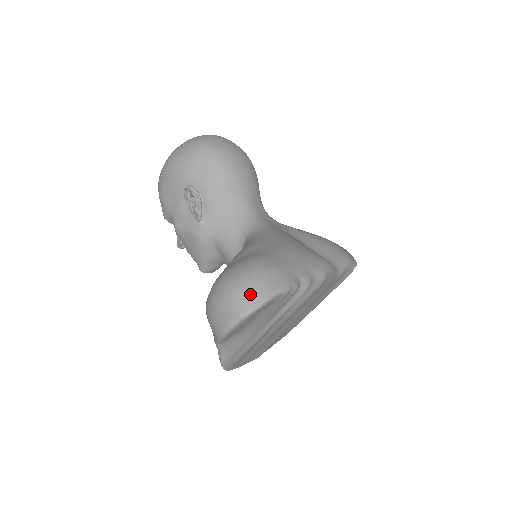
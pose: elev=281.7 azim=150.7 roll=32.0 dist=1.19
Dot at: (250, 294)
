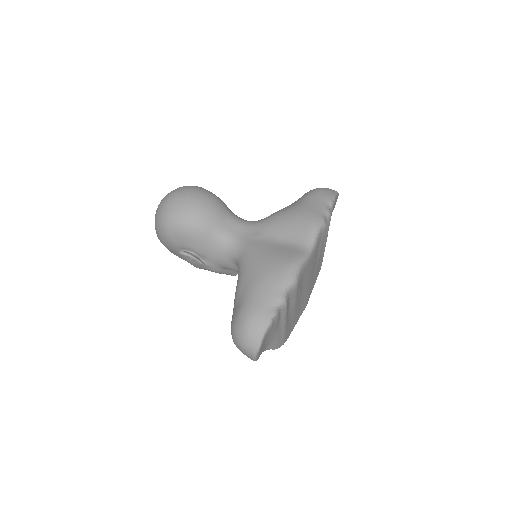
Dot at: (249, 344)
